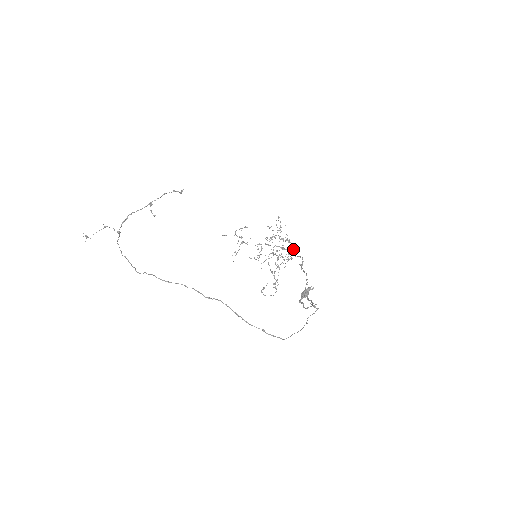
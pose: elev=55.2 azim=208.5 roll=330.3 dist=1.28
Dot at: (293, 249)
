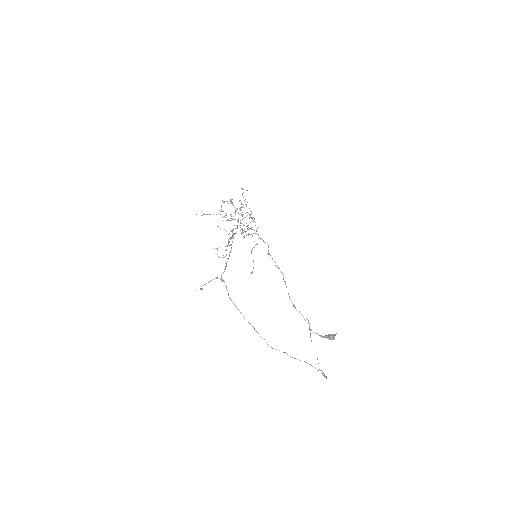
Dot at: occluded
